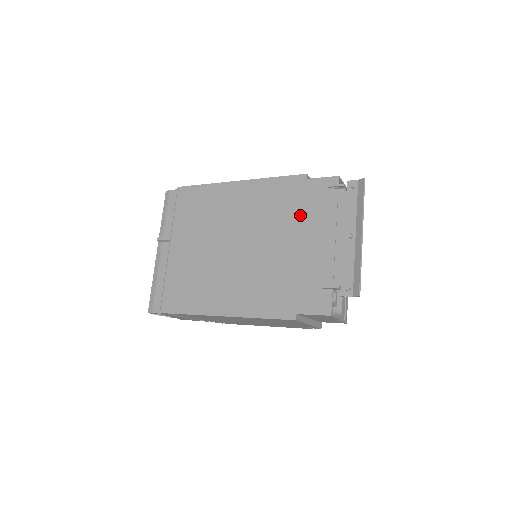
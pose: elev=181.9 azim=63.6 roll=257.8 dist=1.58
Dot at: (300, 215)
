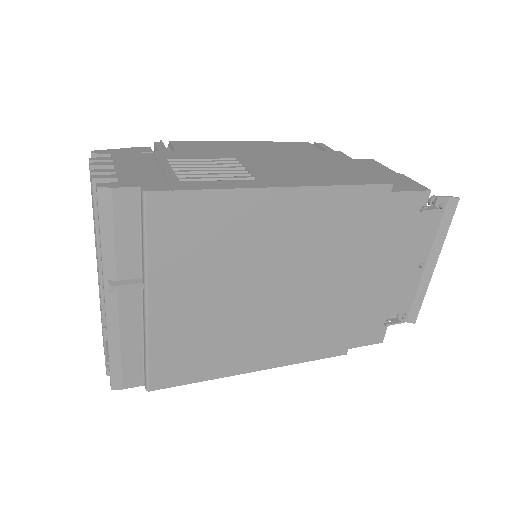
Dot at: (373, 243)
